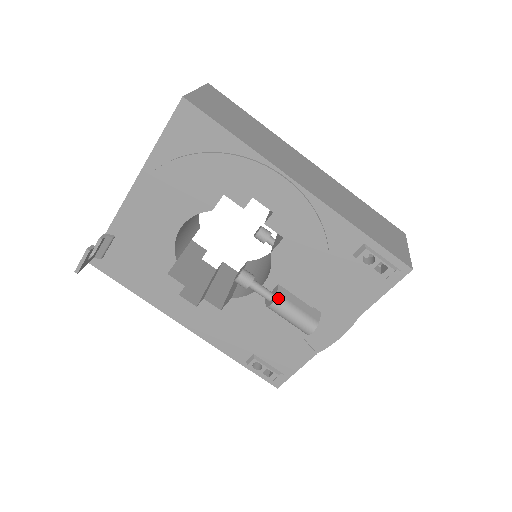
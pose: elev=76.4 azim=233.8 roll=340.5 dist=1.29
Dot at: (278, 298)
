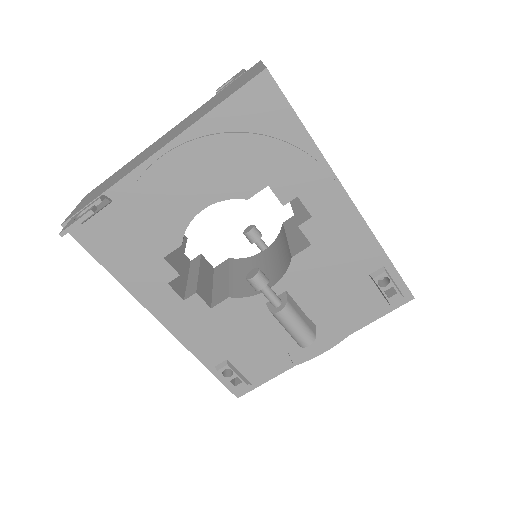
Dot at: (288, 305)
